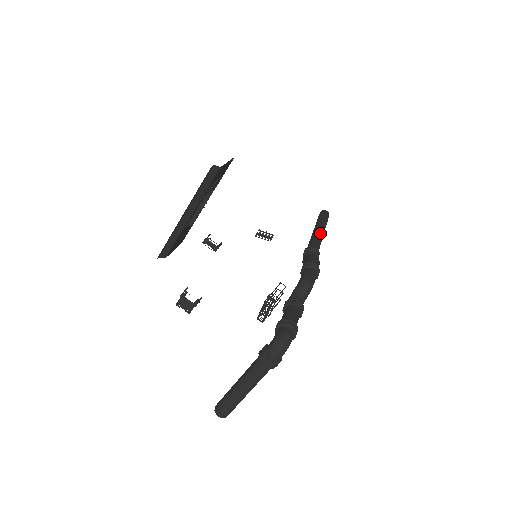
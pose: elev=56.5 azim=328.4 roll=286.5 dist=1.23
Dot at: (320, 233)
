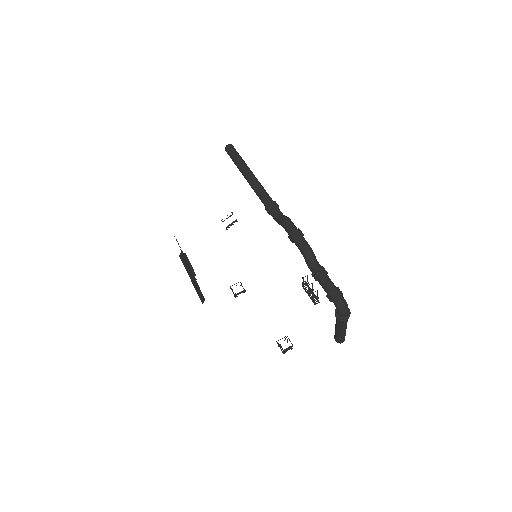
Dot at: (254, 180)
